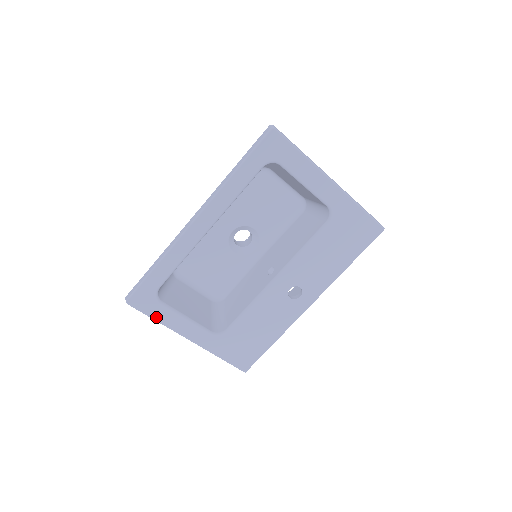
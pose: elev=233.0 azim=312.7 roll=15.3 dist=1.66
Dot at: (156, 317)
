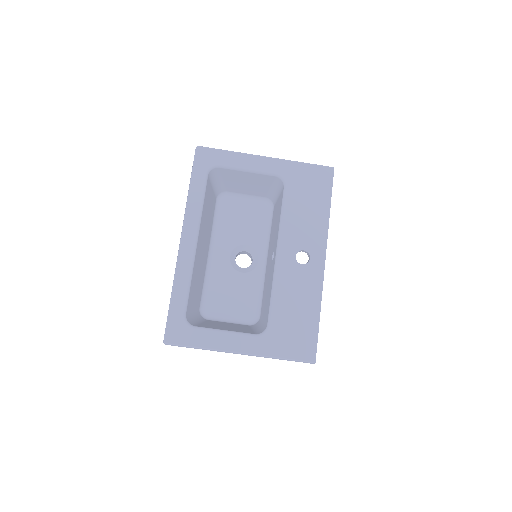
Dot at: (197, 344)
